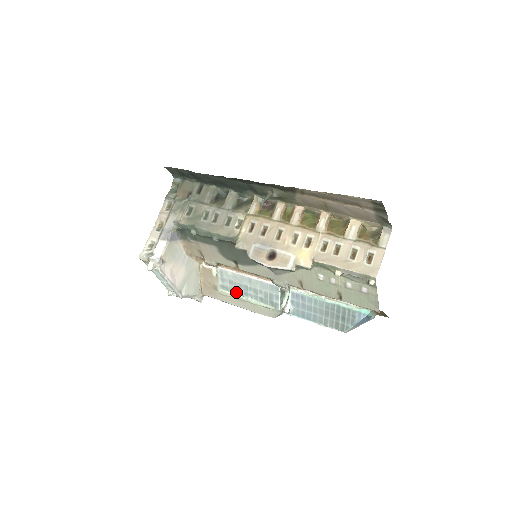
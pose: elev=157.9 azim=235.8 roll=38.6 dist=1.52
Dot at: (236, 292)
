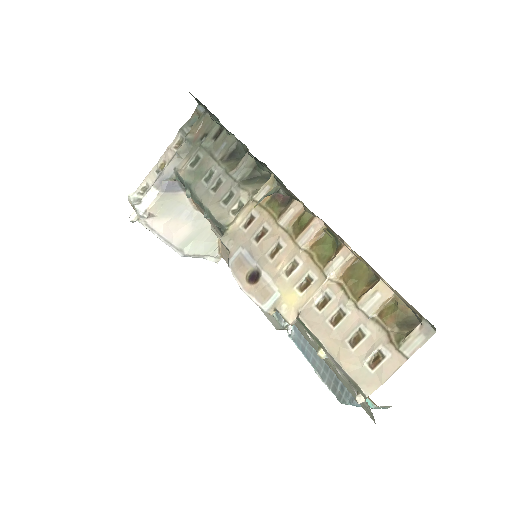
Dot at: occluded
